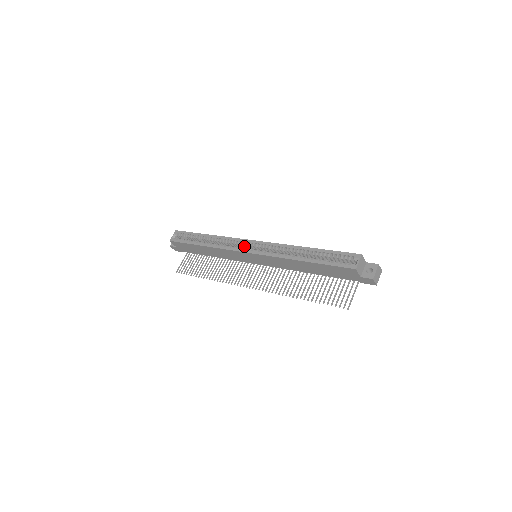
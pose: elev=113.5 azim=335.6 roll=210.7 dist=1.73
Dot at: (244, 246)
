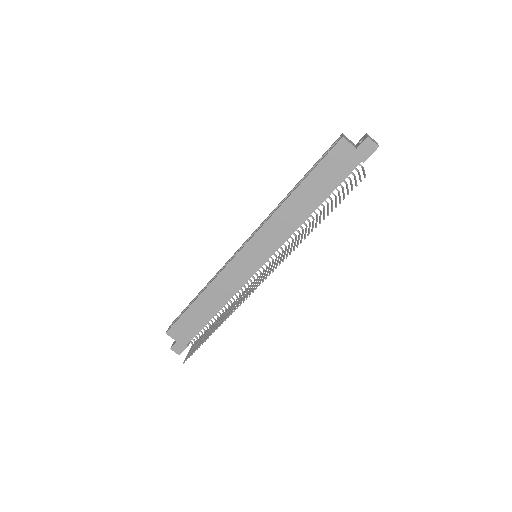
Dot at: occluded
